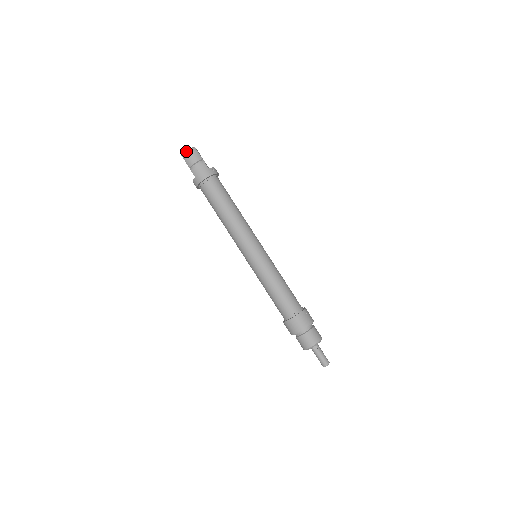
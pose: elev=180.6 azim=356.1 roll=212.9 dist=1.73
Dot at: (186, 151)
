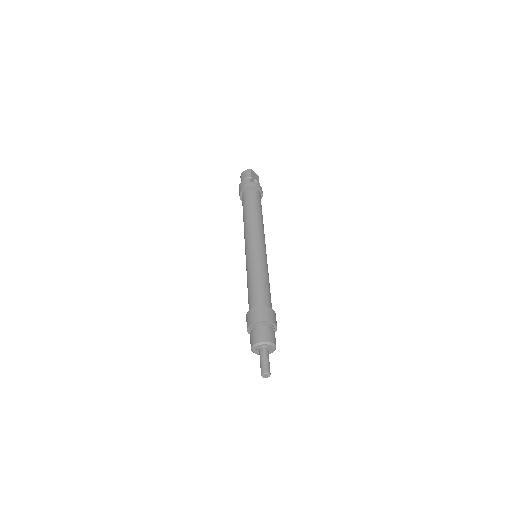
Dot at: (243, 171)
